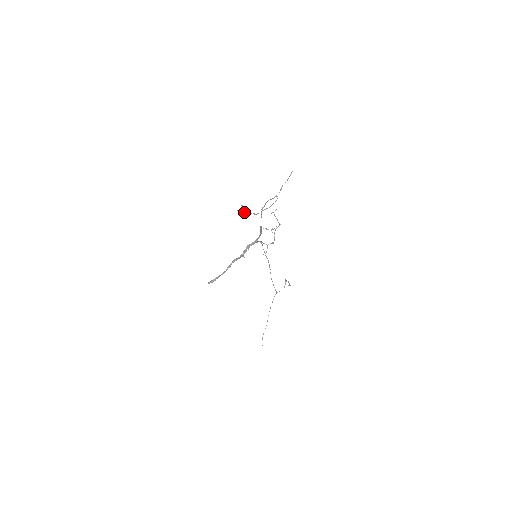
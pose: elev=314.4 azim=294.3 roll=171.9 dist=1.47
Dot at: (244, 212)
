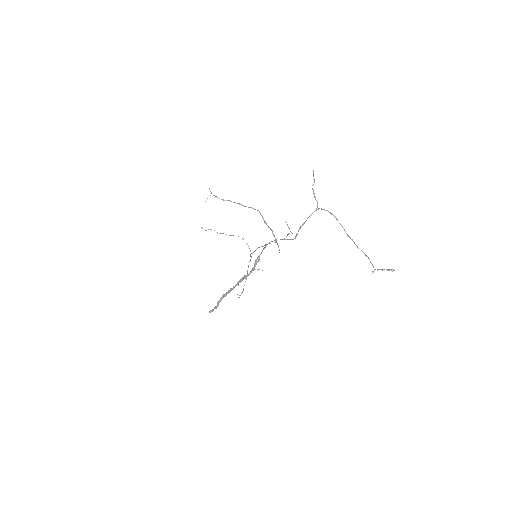
Dot at: occluded
